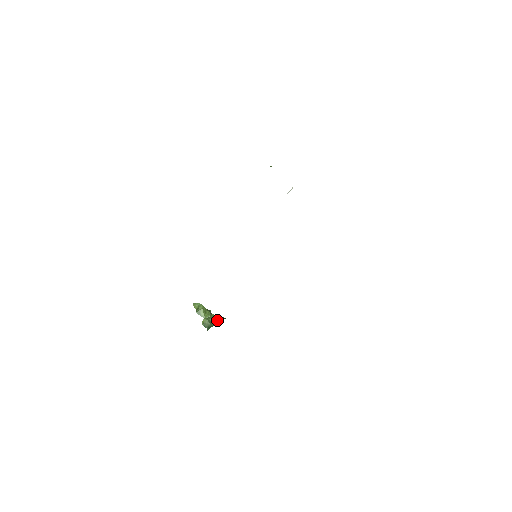
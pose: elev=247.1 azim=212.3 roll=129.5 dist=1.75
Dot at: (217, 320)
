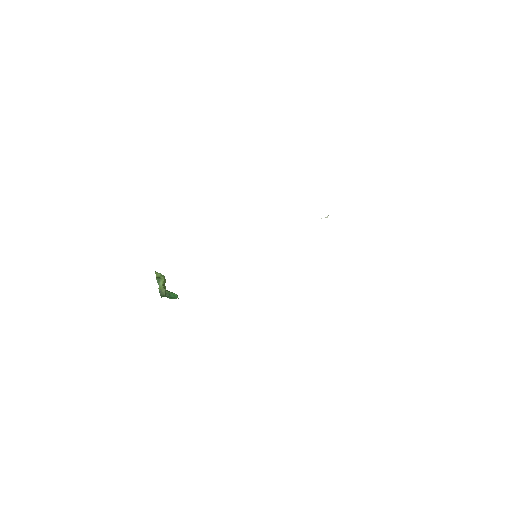
Dot at: (173, 296)
